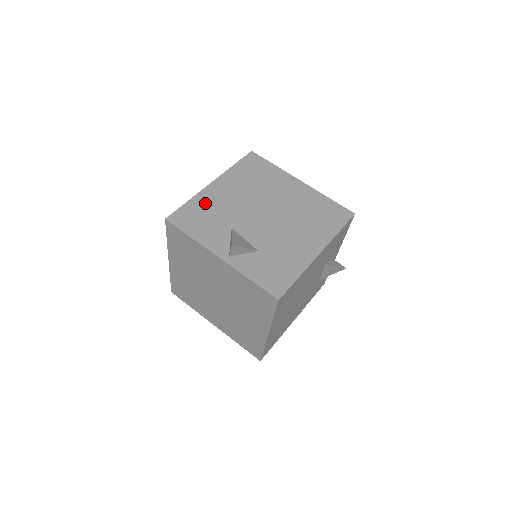
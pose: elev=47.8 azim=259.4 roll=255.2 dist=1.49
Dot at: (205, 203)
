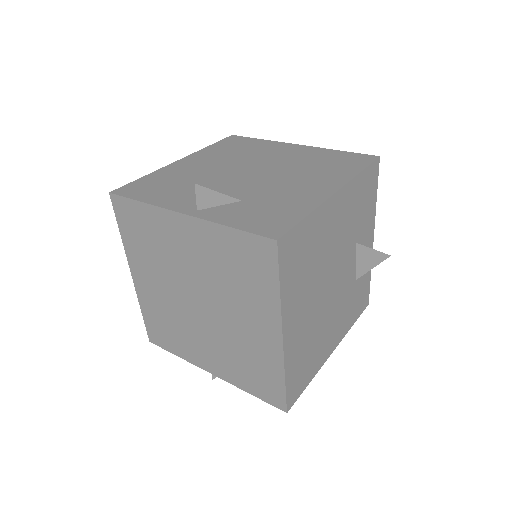
Dot at: (167, 174)
